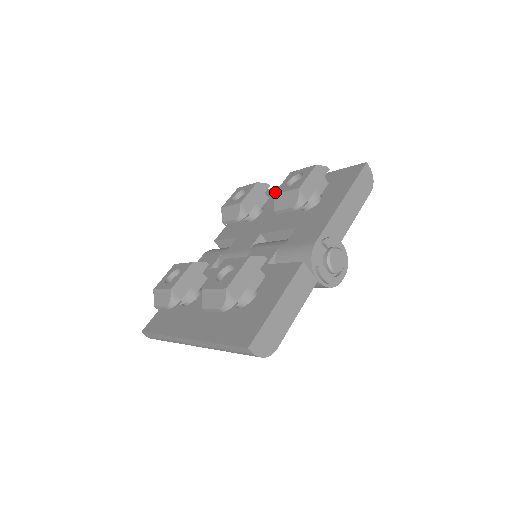
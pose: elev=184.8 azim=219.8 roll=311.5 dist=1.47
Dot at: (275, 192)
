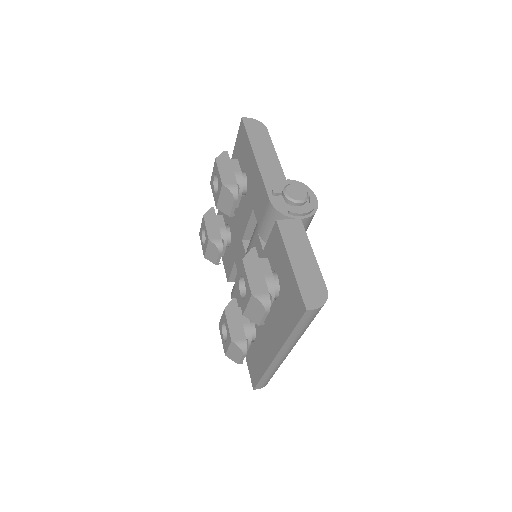
Dot at: occluded
